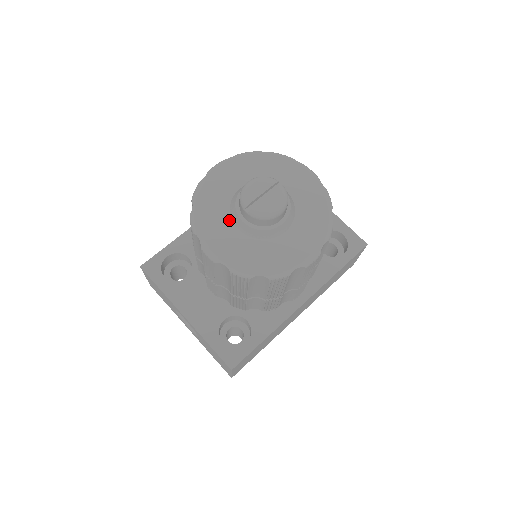
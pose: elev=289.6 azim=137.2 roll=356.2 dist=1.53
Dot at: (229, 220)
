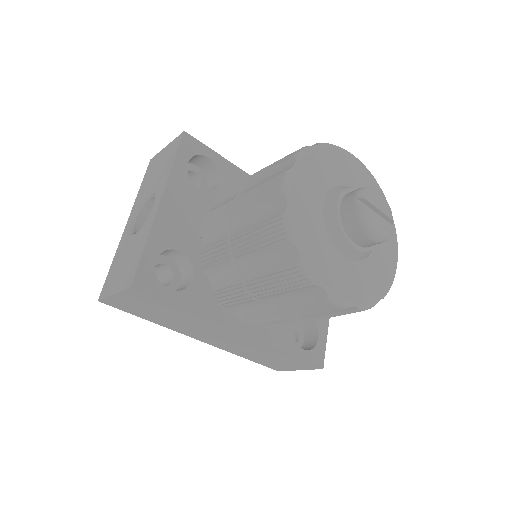
Dot at: (326, 190)
